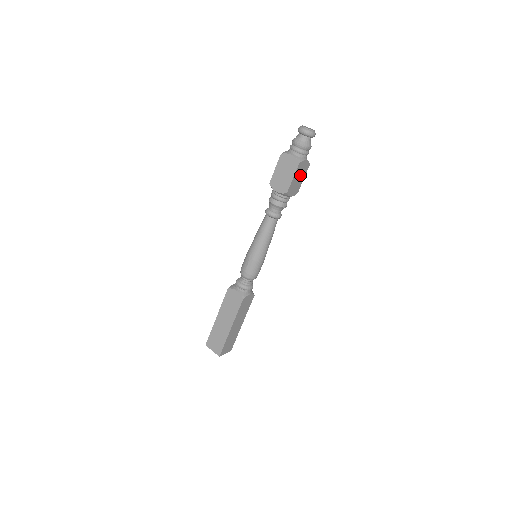
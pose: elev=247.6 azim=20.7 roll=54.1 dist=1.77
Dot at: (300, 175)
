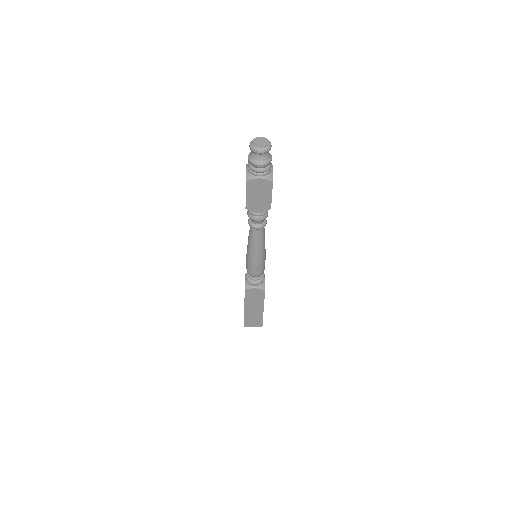
Dot at: occluded
